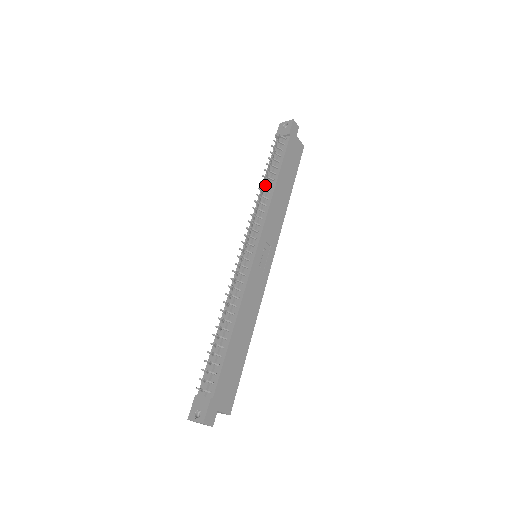
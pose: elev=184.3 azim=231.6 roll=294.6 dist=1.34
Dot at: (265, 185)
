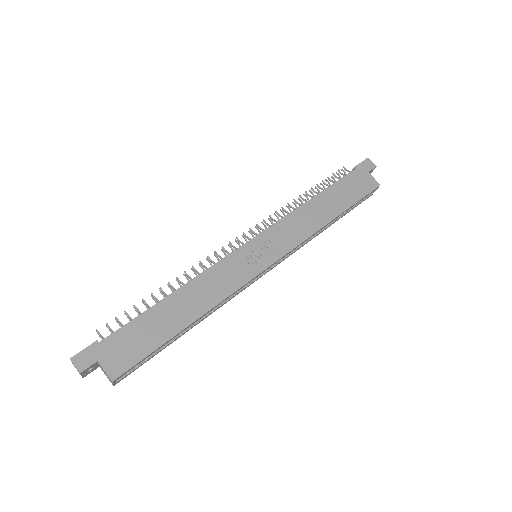
Dot at: occluded
